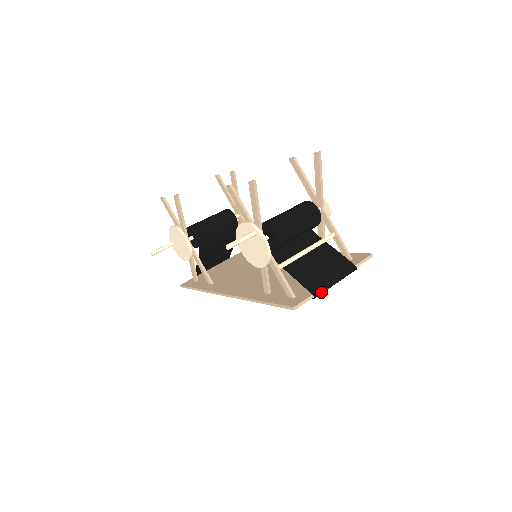
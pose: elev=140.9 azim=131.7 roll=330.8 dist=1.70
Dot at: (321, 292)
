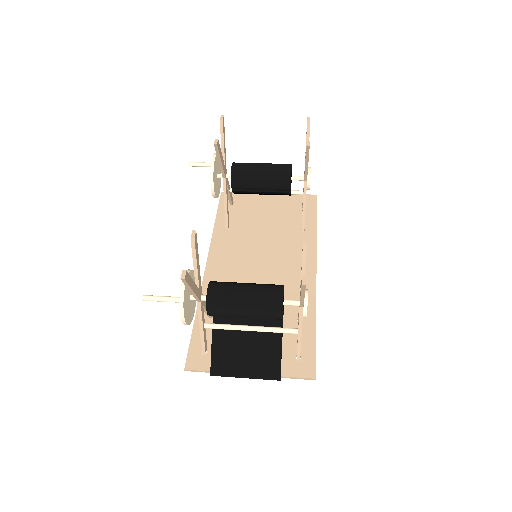
Dot at: occluded
